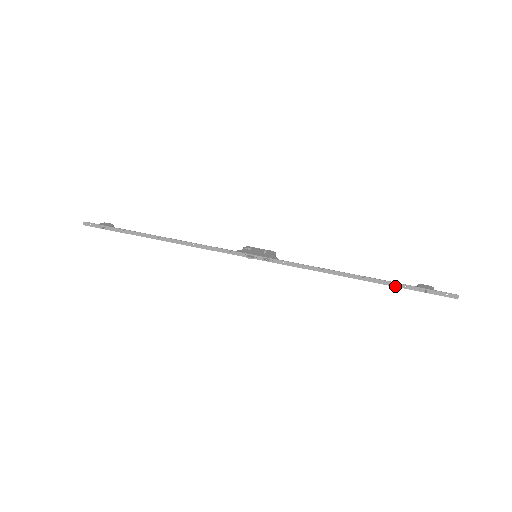
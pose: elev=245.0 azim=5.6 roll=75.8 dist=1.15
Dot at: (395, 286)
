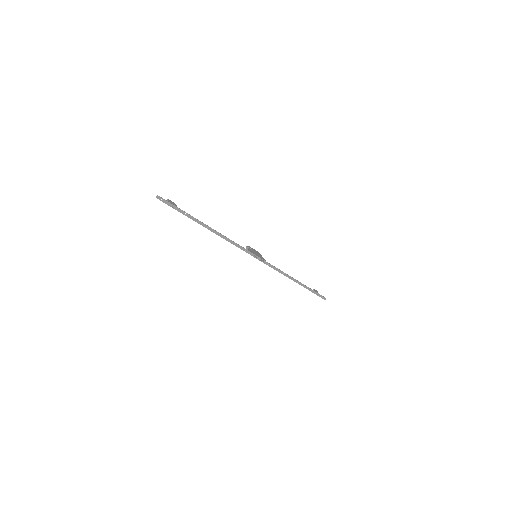
Dot at: occluded
